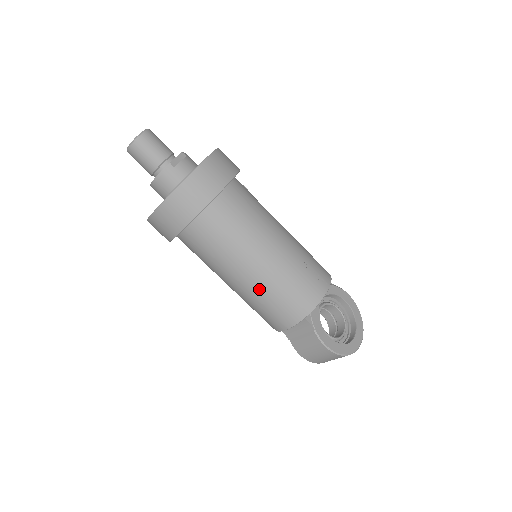
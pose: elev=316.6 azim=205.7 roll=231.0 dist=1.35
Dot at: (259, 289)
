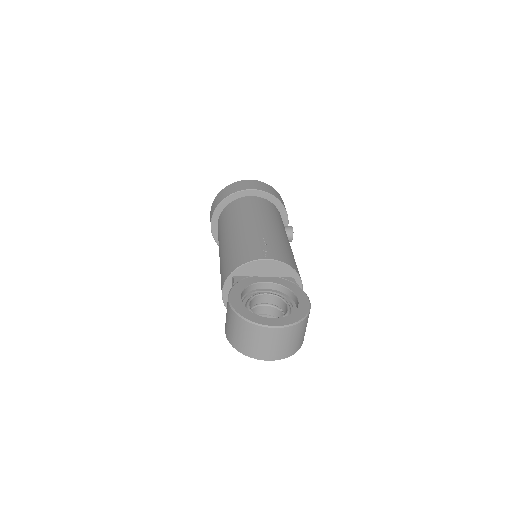
Dot at: (223, 253)
